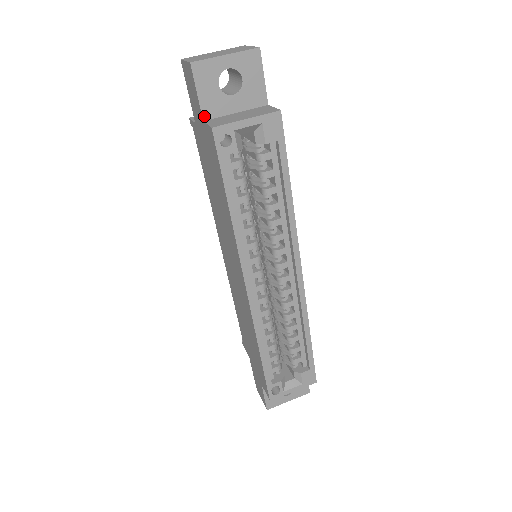
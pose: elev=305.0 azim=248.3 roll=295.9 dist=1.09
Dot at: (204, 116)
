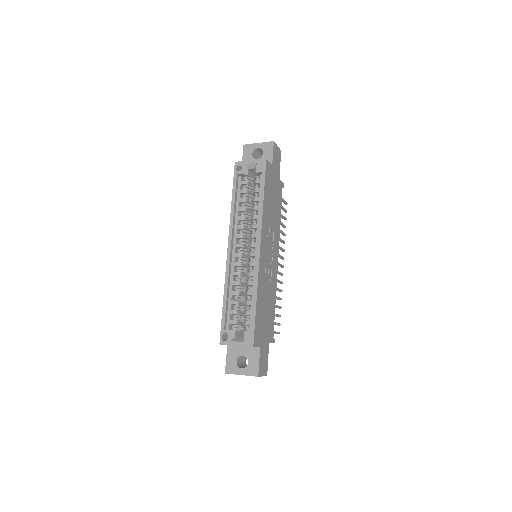
Dot at: occluded
